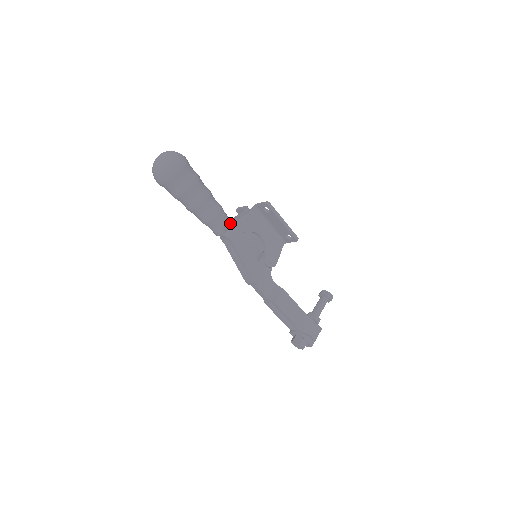
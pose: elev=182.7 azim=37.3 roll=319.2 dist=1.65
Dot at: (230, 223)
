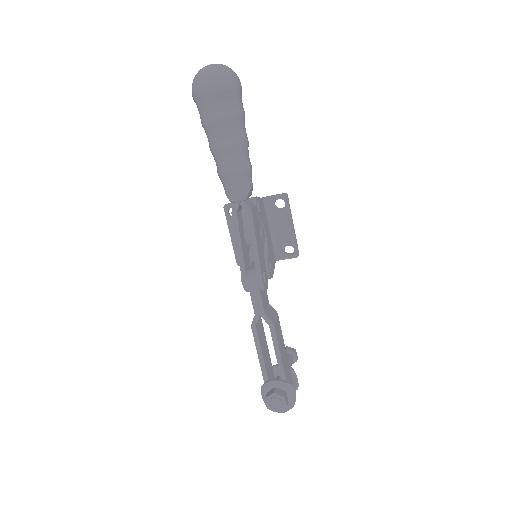
Dot at: (251, 193)
